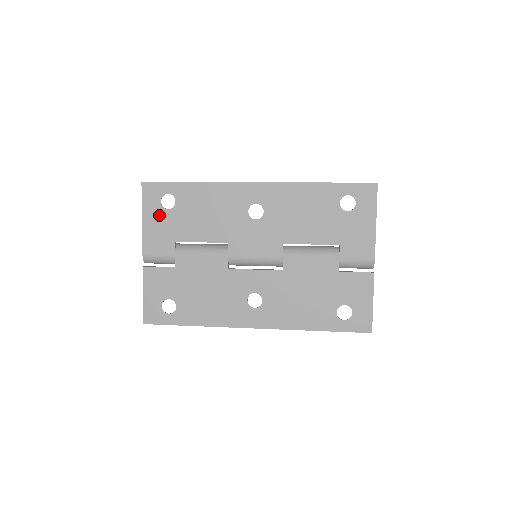
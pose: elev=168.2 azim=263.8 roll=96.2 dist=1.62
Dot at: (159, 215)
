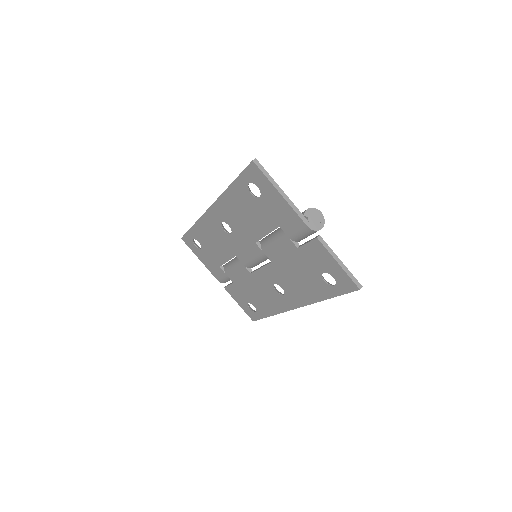
Dot at: (202, 254)
